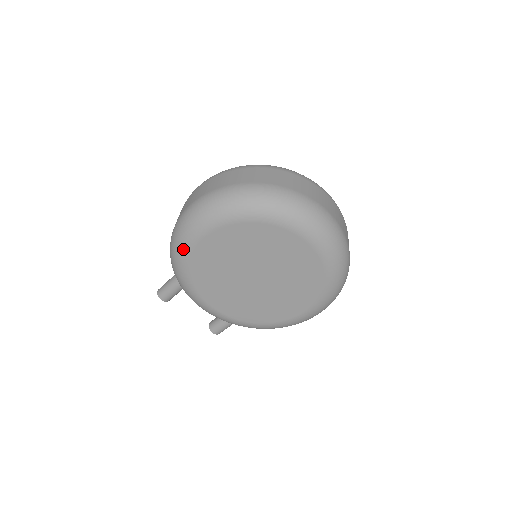
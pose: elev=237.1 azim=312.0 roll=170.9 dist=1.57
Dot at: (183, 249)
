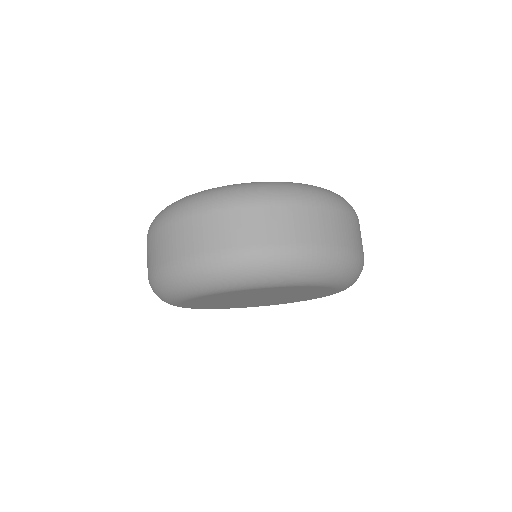
Dot at: occluded
